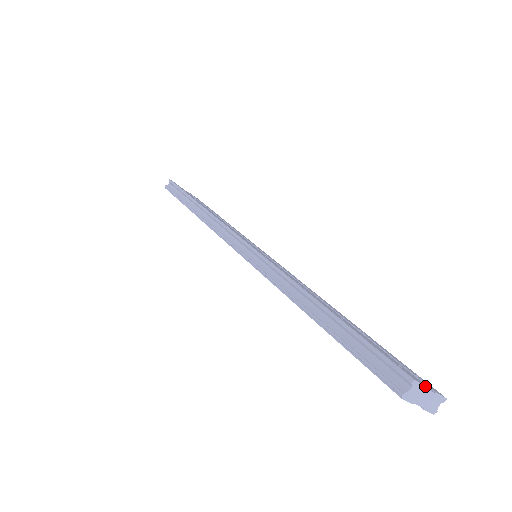
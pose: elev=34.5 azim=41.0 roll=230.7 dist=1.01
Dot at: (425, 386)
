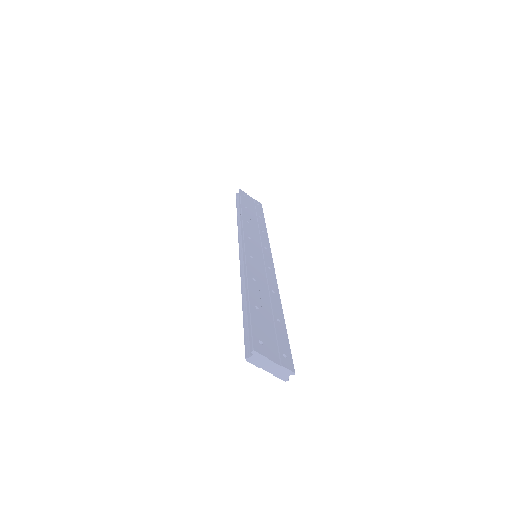
Dot at: (267, 357)
